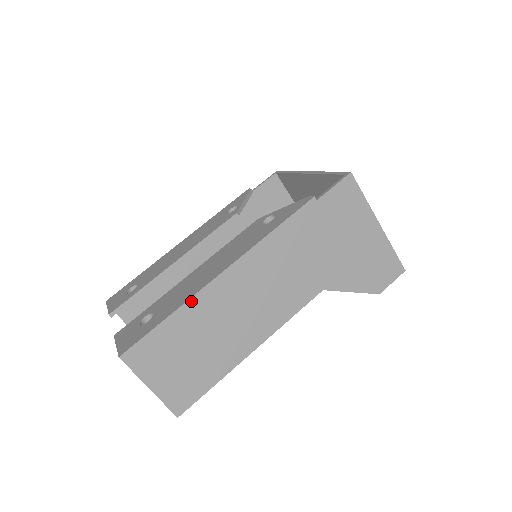
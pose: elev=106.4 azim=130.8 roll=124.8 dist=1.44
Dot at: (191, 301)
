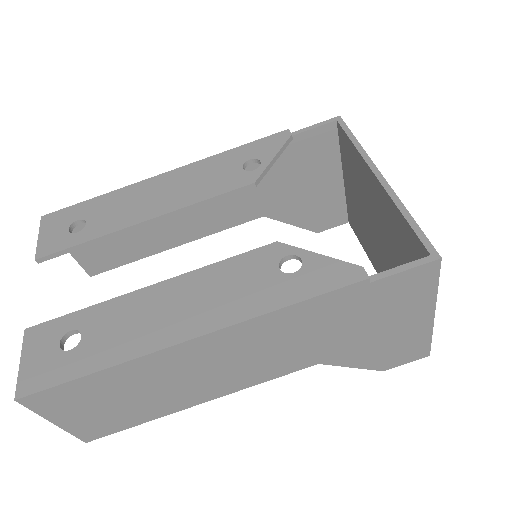
Dot at: (134, 361)
